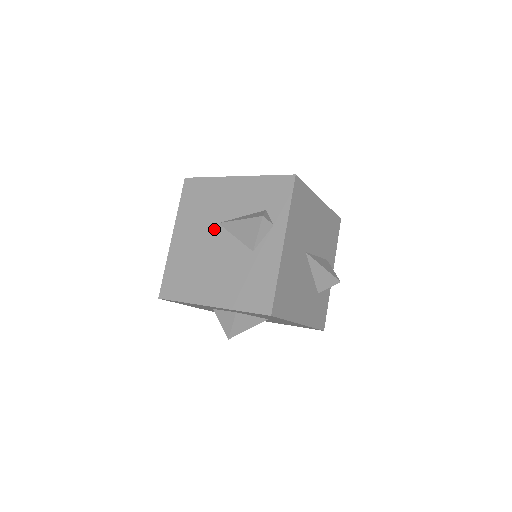
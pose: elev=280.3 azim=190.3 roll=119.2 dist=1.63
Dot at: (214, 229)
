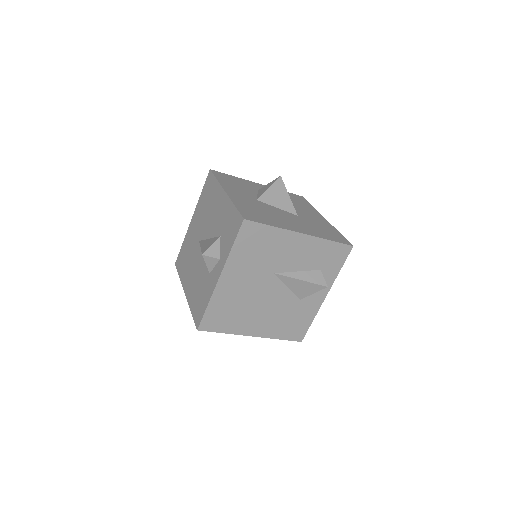
Dot at: (269, 278)
